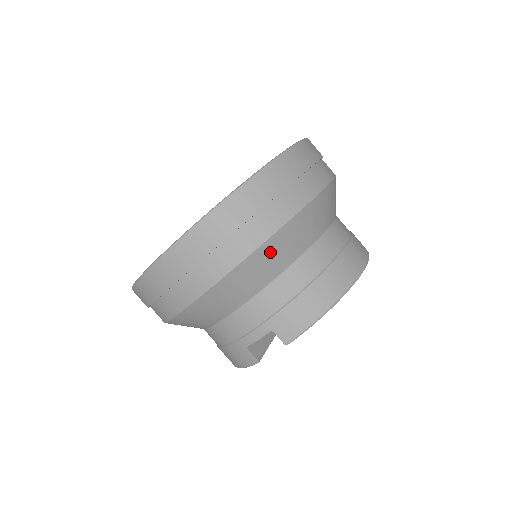
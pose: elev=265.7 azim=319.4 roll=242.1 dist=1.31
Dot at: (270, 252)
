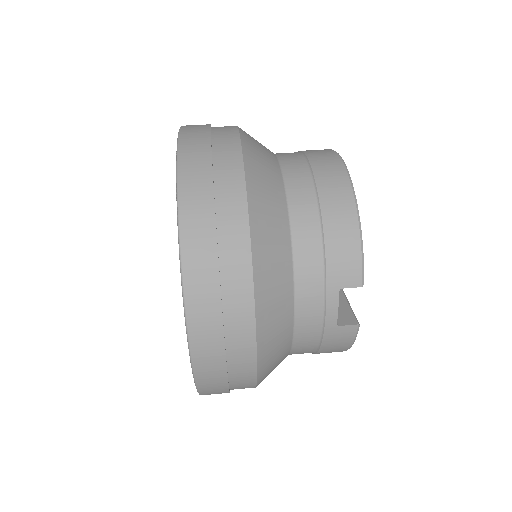
Dot at: (263, 234)
